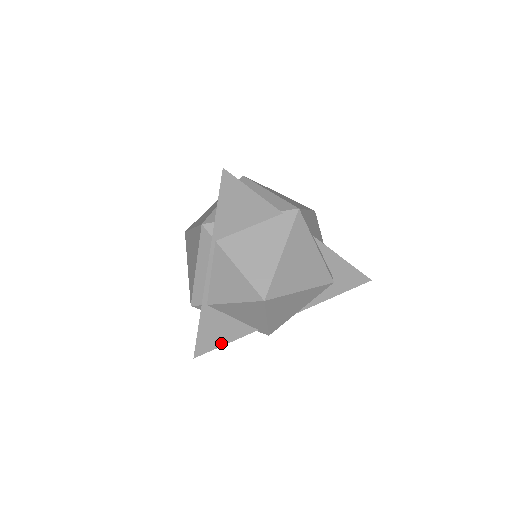
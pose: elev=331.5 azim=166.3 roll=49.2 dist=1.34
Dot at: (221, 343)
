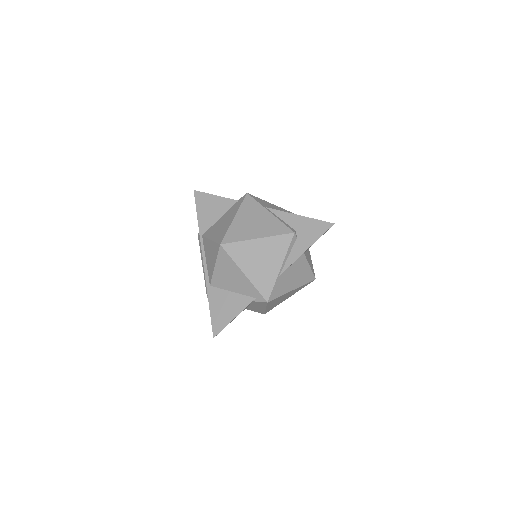
Dot at: (230, 318)
